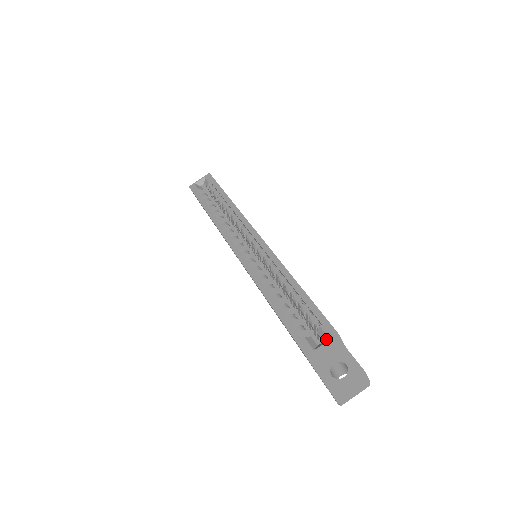
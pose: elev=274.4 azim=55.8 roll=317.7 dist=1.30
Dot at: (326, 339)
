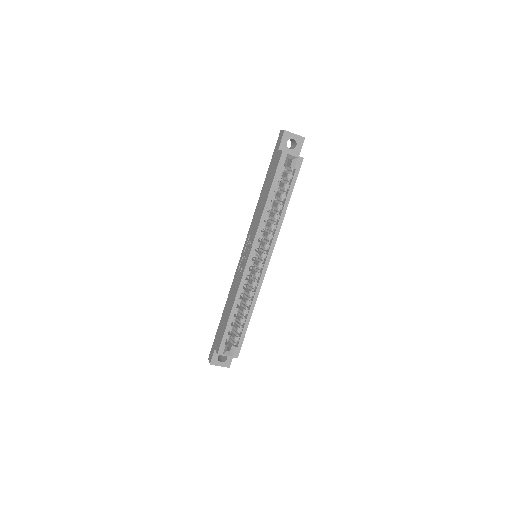
Dot at: (232, 353)
